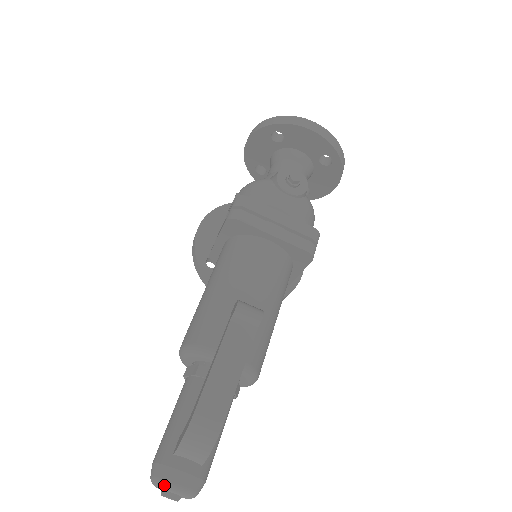
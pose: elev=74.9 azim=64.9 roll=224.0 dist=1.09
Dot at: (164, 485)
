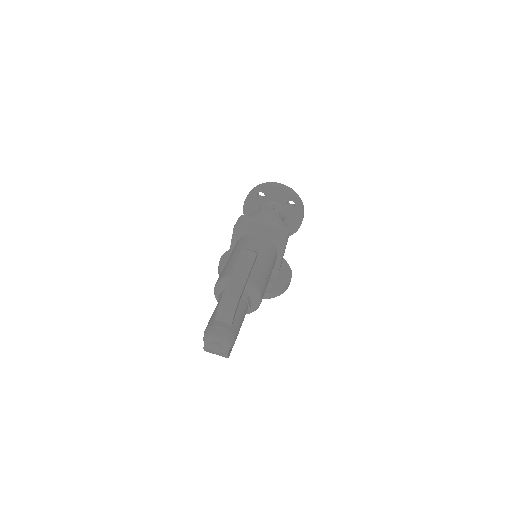
Dot at: (211, 334)
